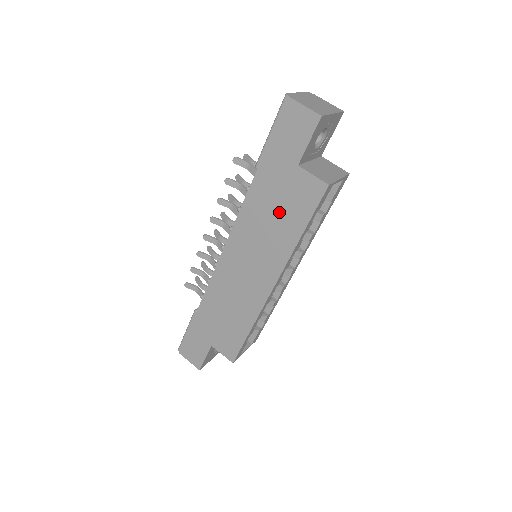
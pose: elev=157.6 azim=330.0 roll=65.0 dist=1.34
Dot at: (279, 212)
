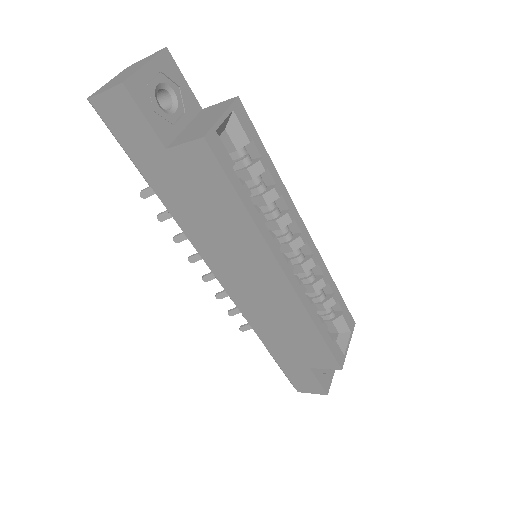
Dot at: (207, 206)
